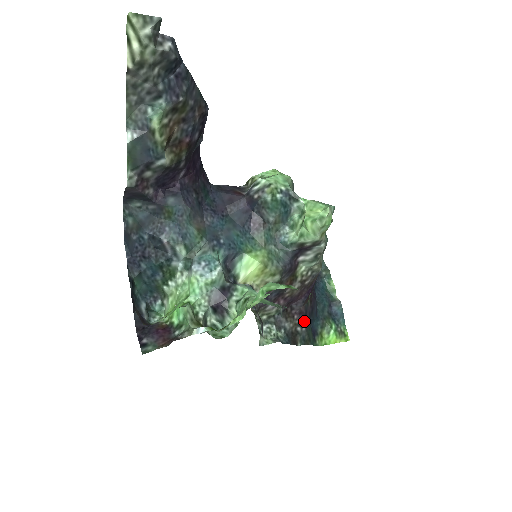
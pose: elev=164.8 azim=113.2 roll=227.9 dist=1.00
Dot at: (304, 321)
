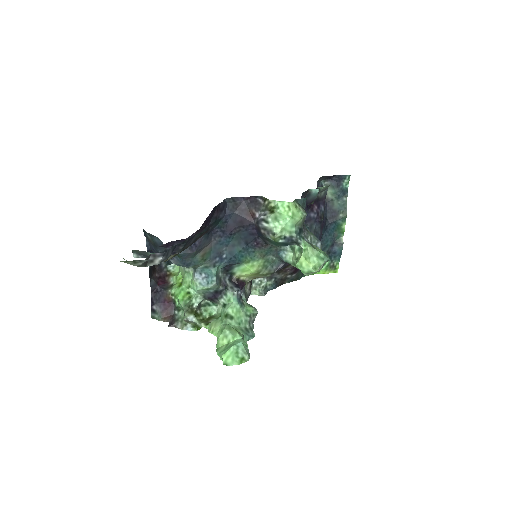
Dot at: (297, 269)
